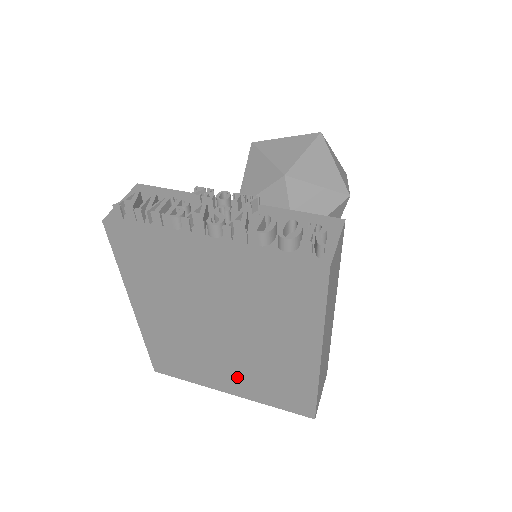
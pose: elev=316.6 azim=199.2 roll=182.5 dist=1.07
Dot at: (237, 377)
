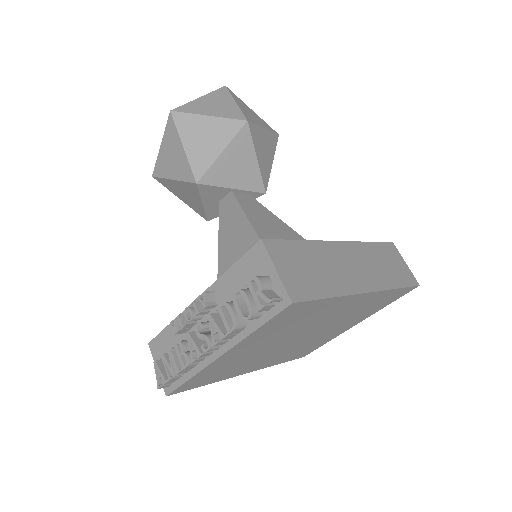
Dot at: (345, 325)
